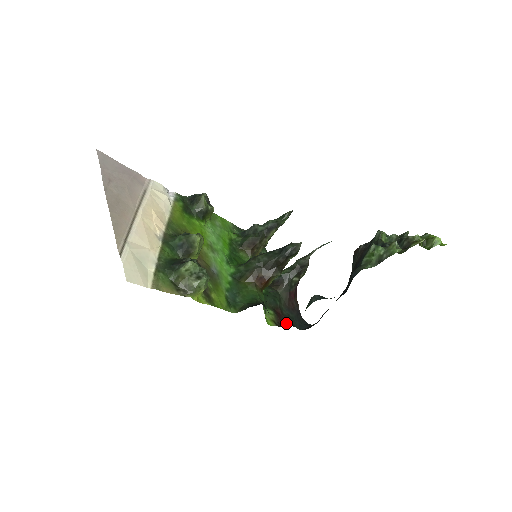
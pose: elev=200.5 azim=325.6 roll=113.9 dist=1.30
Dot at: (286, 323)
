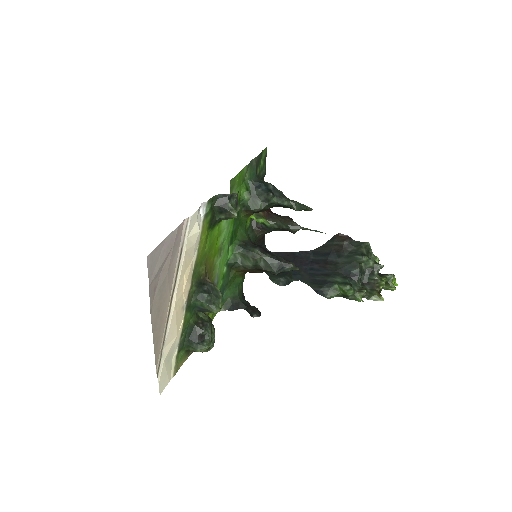
Dot at: occluded
